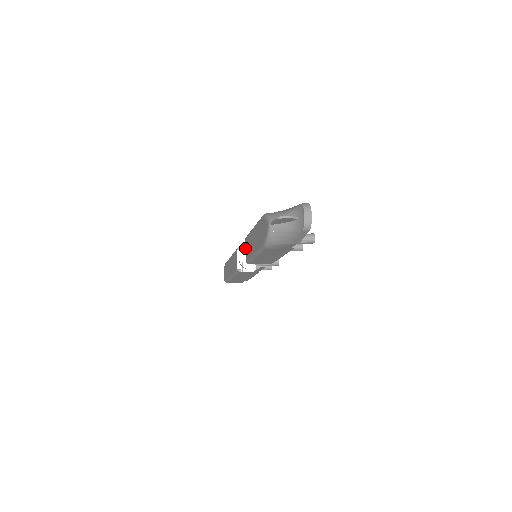
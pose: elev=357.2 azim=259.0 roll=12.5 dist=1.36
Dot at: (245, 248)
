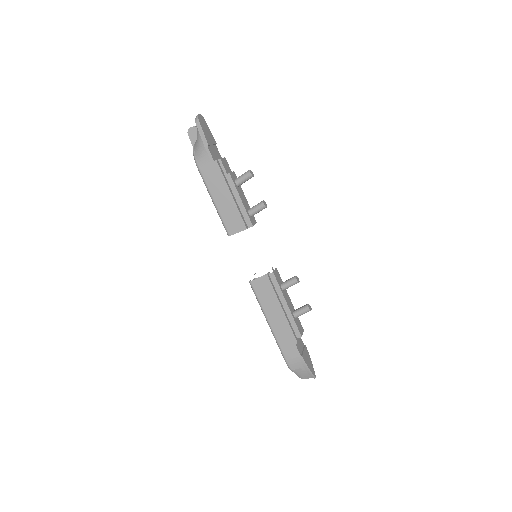
Dot at: occluded
